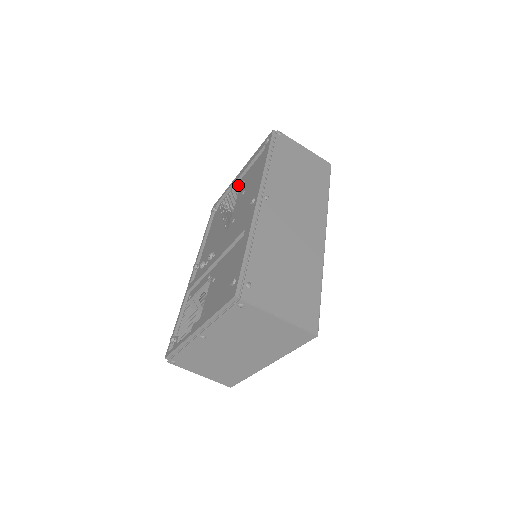
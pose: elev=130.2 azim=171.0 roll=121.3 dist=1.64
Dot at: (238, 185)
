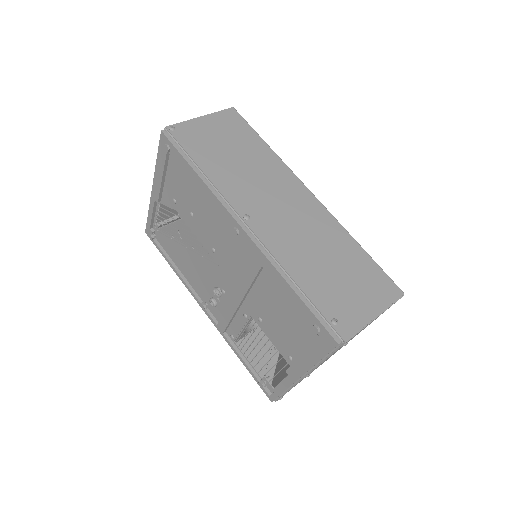
Dot at: (166, 204)
